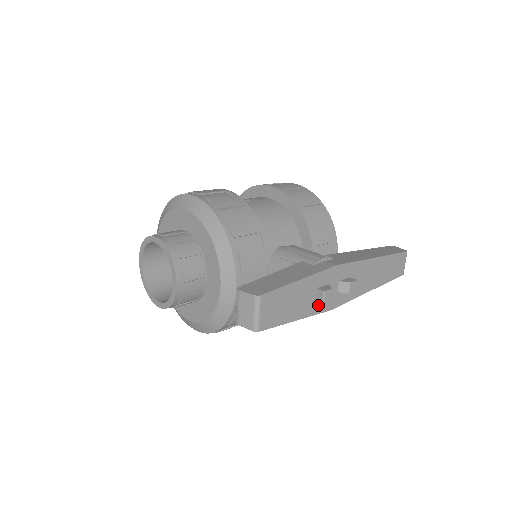
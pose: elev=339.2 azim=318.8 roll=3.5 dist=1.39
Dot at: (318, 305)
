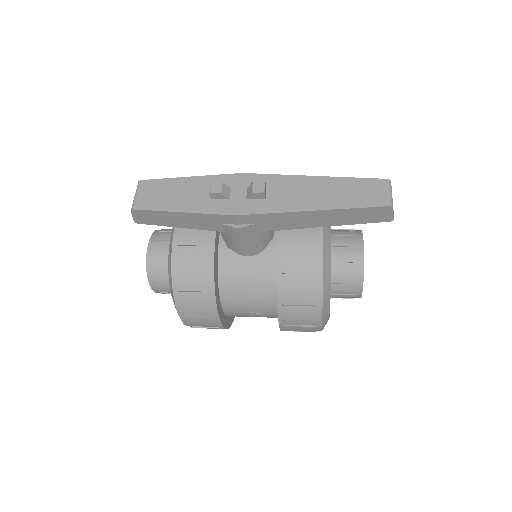
Dot at: (215, 205)
